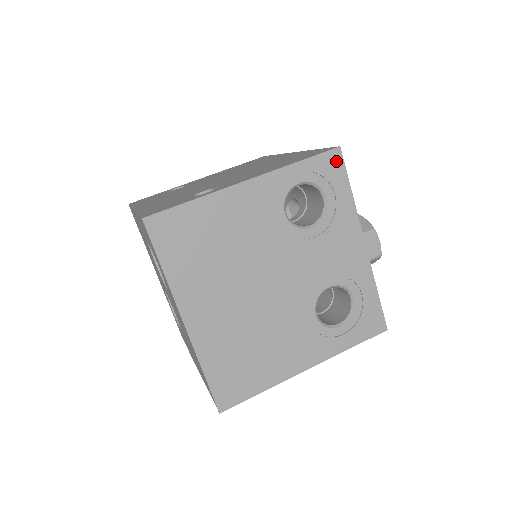
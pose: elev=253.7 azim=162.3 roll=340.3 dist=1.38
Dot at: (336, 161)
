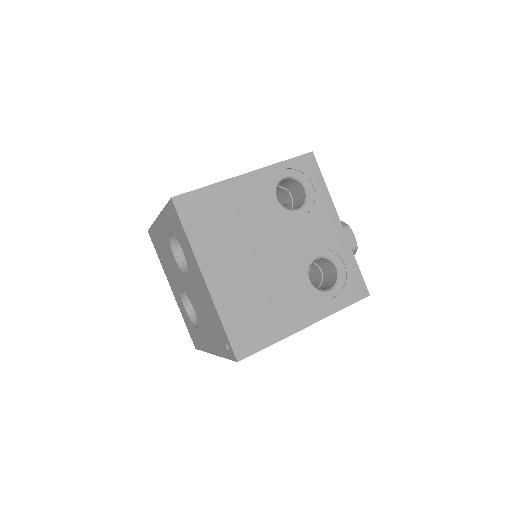
Dot at: (311, 162)
